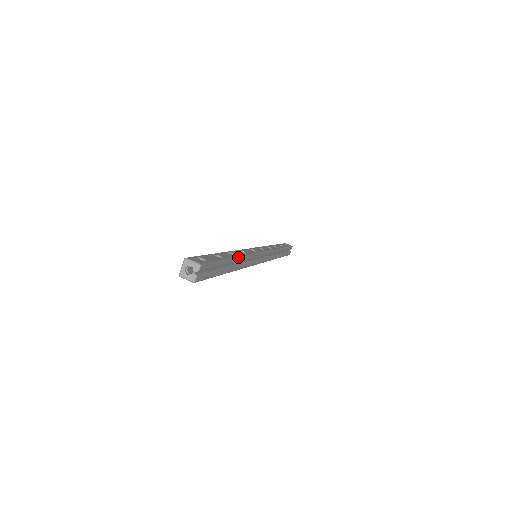
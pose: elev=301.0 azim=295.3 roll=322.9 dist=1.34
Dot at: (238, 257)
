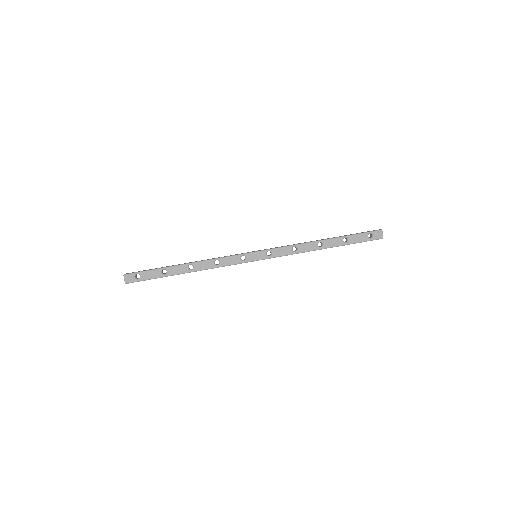
Dot at: occluded
